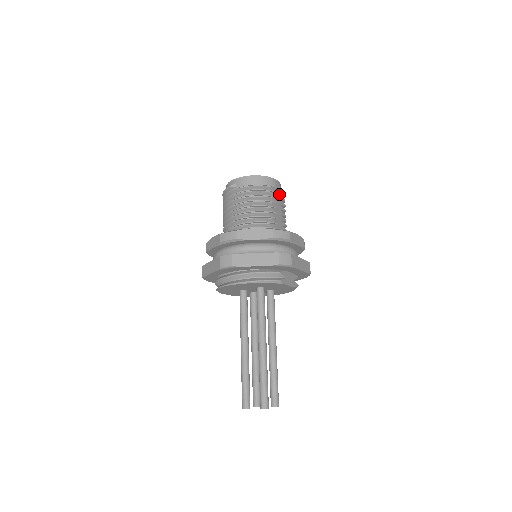
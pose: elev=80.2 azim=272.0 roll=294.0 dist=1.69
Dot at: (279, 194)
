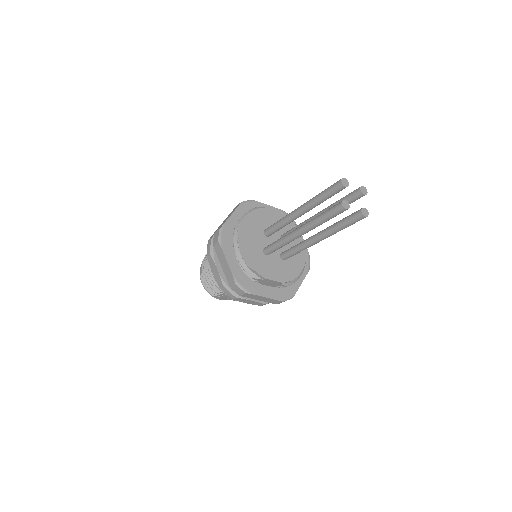
Dot at: occluded
